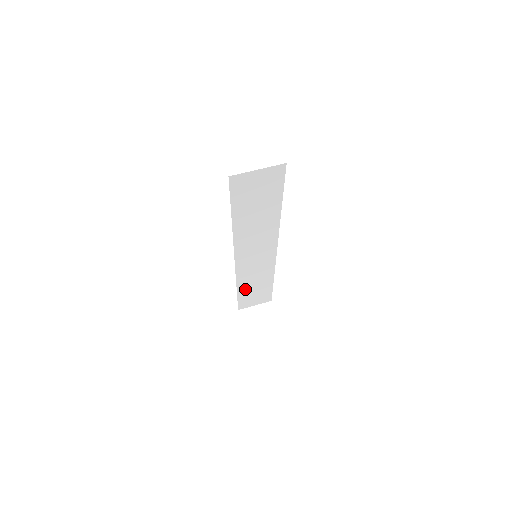
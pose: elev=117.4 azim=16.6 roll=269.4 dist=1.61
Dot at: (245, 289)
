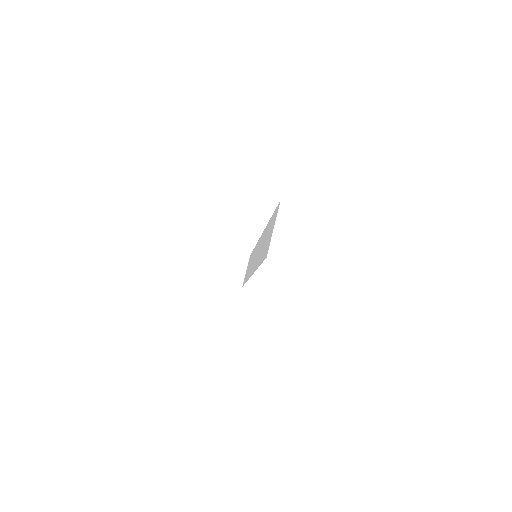
Dot at: (247, 275)
